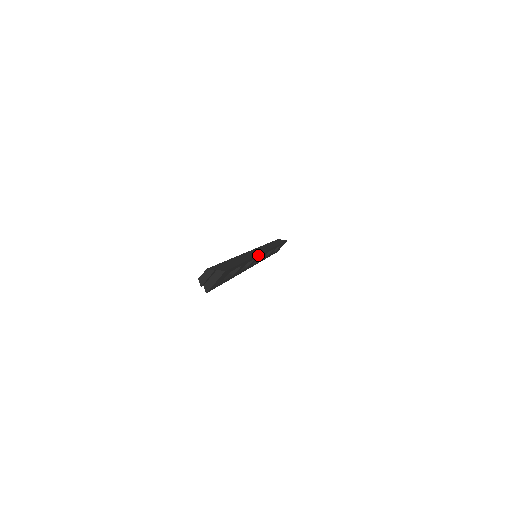
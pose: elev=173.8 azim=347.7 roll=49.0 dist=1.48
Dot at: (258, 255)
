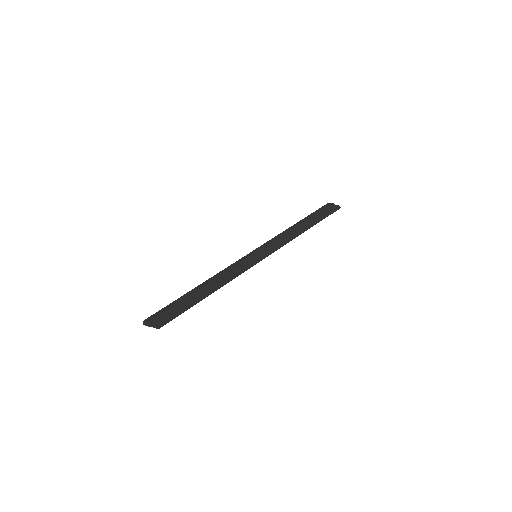
Dot at: (242, 272)
